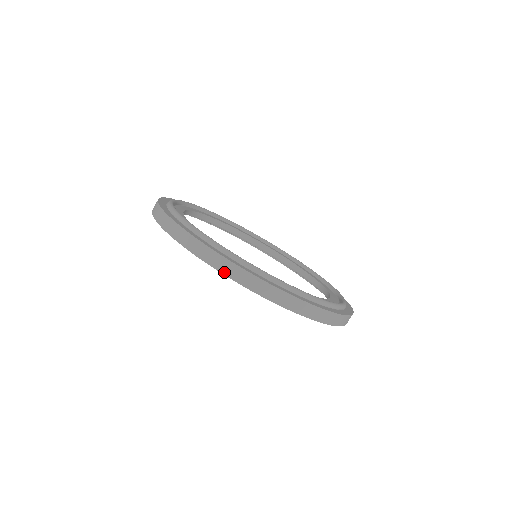
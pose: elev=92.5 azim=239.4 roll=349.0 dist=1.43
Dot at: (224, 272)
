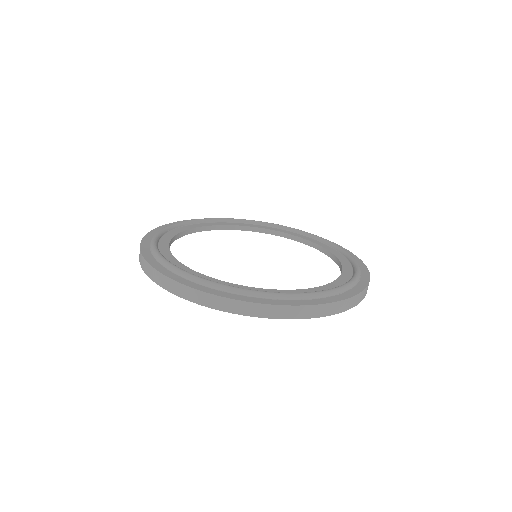
Dot at: (184, 297)
